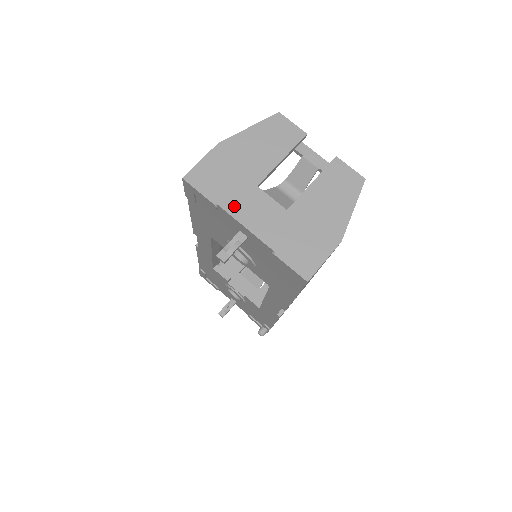
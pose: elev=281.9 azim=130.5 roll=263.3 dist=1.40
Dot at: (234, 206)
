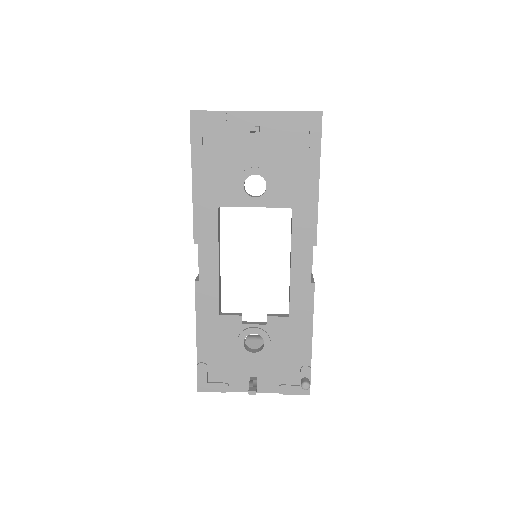
Dot at: occluded
